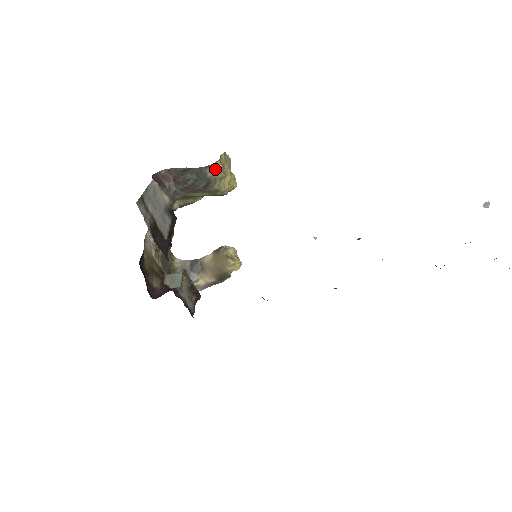
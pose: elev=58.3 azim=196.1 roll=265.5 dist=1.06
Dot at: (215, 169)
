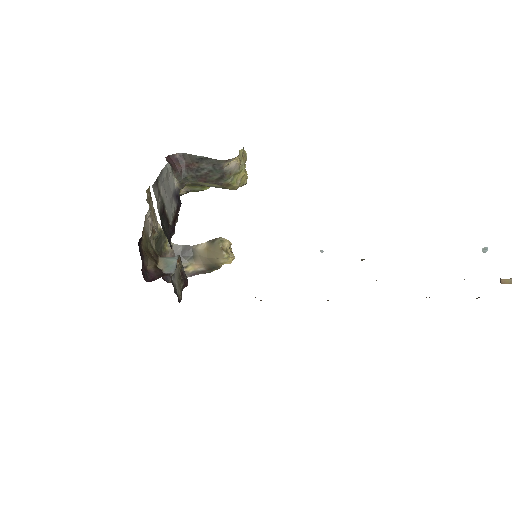
Dot at: (232, 164)
